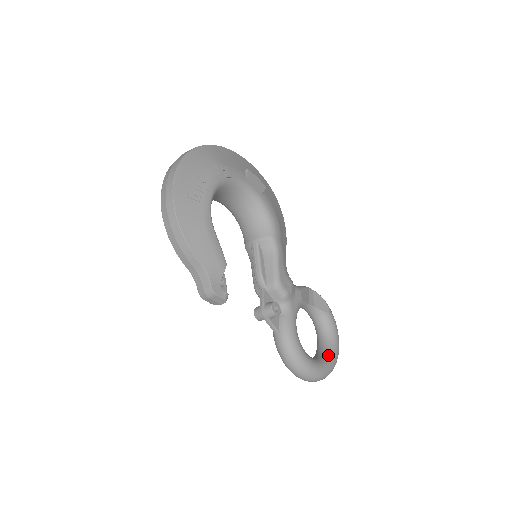
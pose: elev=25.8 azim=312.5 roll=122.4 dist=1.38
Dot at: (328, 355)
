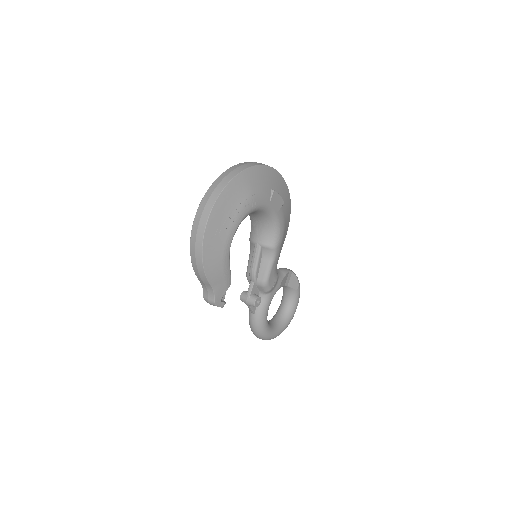
Dot at: (285, 321)
